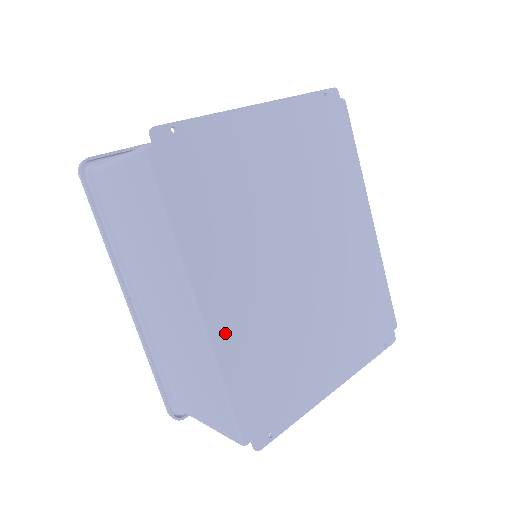
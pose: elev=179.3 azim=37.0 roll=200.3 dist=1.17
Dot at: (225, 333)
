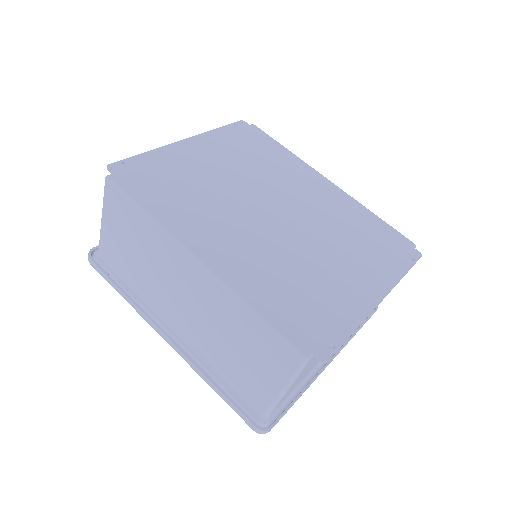
Dot at: (232, 272)
